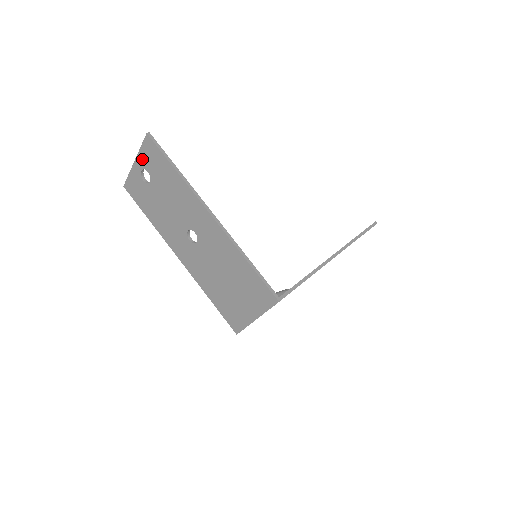
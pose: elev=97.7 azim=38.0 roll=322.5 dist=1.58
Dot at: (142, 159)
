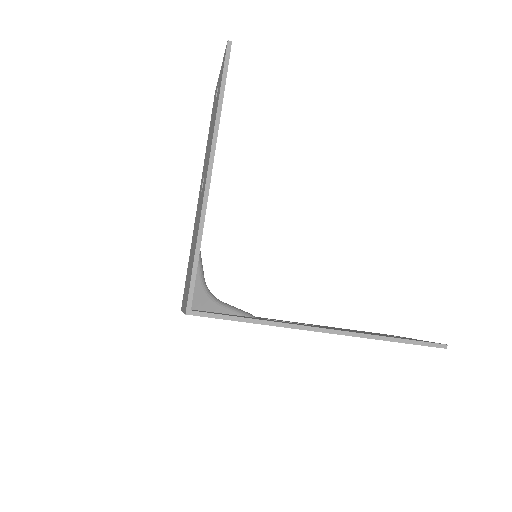
Dot at: occluded
